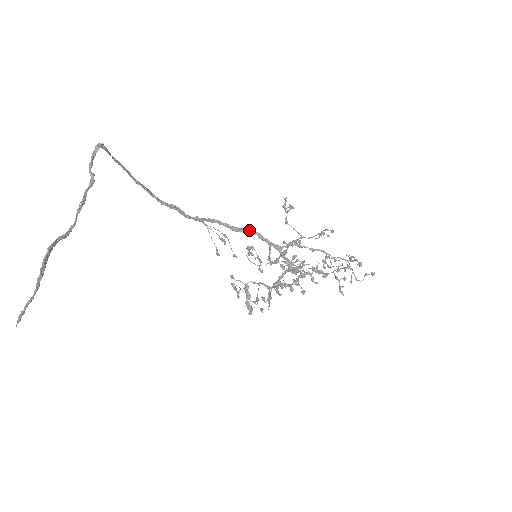
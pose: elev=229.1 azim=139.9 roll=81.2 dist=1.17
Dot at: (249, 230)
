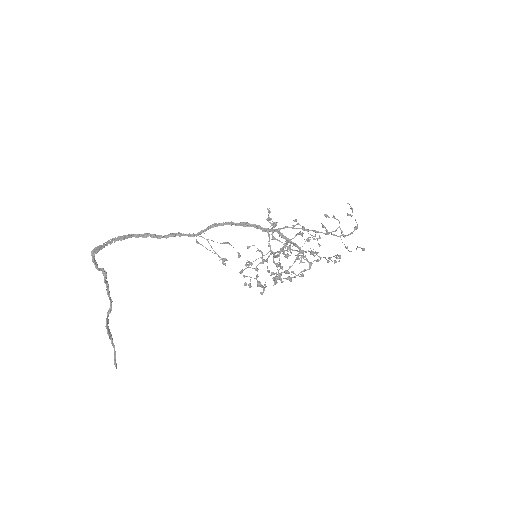
Dot at: (246, 225)
